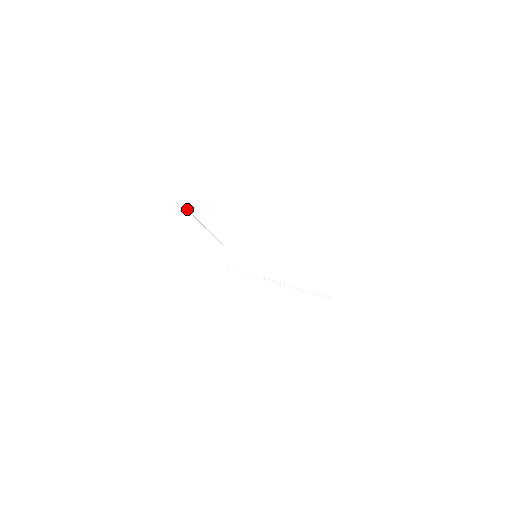
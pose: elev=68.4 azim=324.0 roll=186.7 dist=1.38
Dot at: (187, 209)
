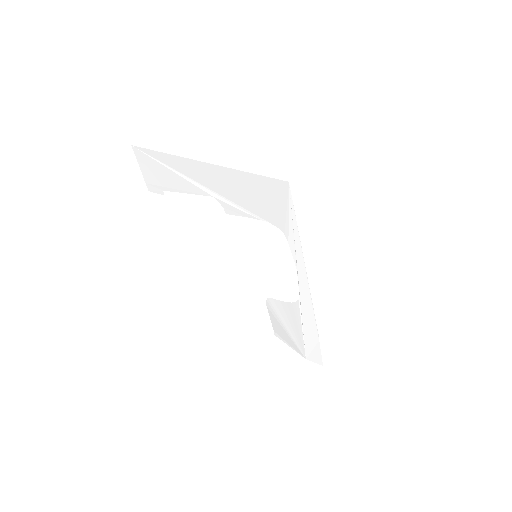
Dot at: (190, 179)
